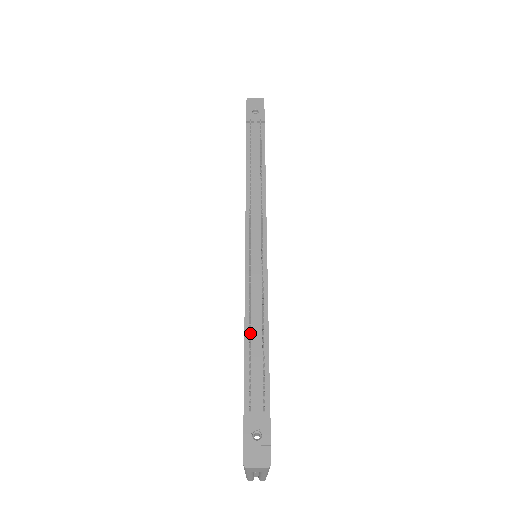
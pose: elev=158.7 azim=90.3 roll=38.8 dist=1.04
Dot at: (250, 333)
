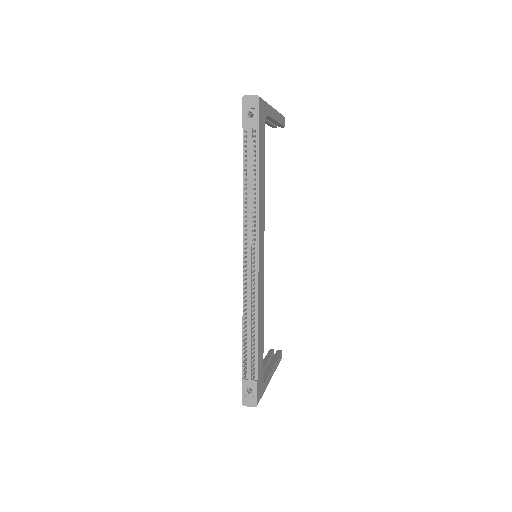
Dot at: (245, 331)
